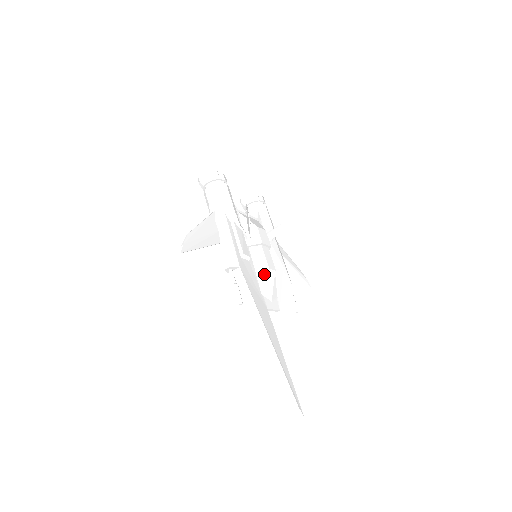
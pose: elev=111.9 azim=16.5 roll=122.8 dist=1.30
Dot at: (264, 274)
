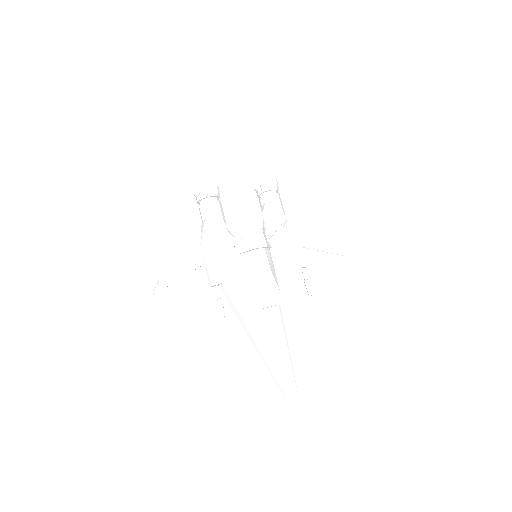
Dot at: (256, 278)
